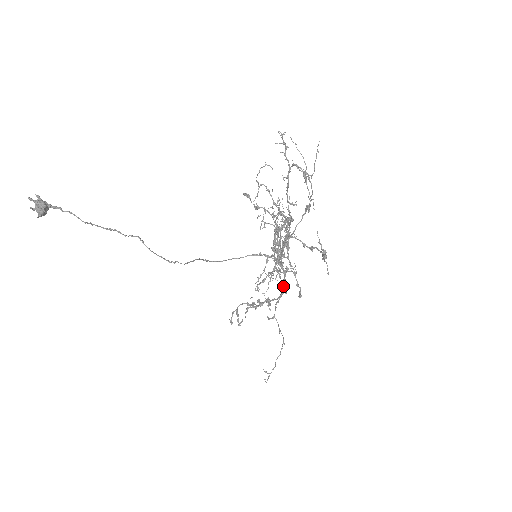
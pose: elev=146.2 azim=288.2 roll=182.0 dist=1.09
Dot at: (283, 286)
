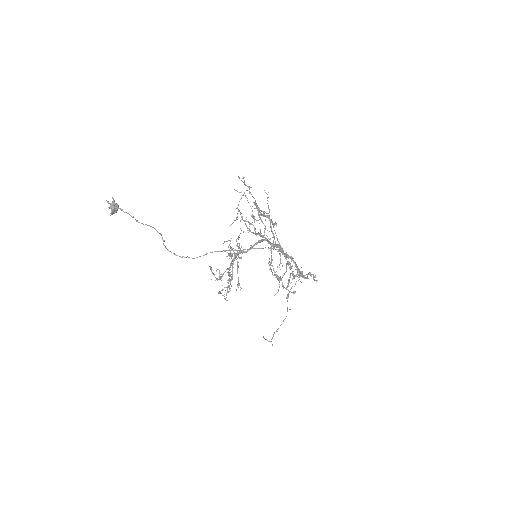
Dot at: (299, 275)
